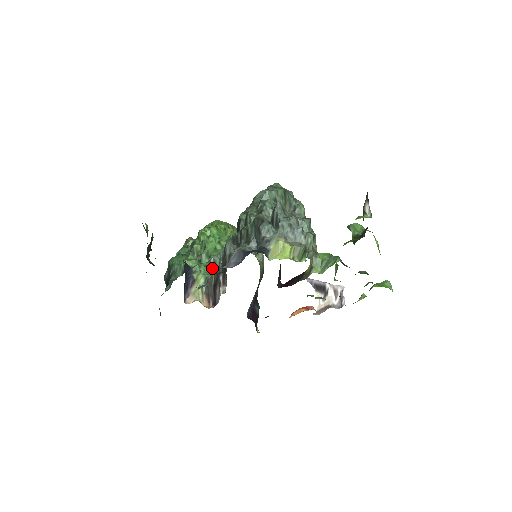
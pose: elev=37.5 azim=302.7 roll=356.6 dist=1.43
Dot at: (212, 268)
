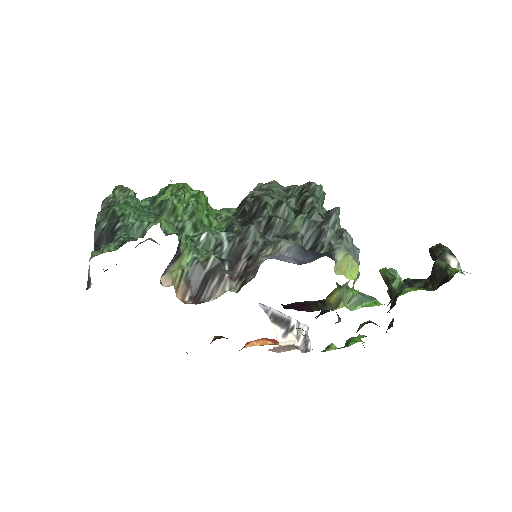
Dot at: (201, 247)
